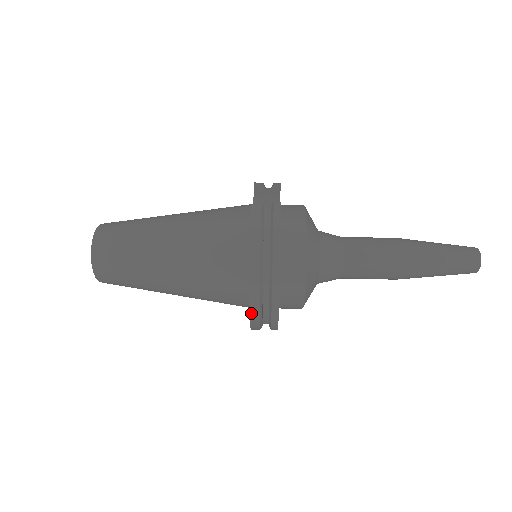
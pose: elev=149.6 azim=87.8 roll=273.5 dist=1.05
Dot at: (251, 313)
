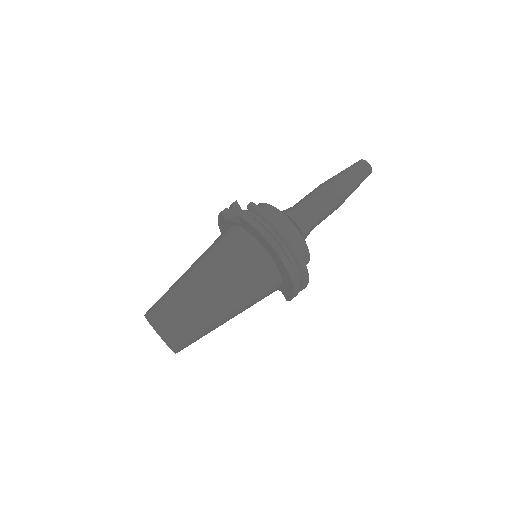
Dot at: (290, 275)
